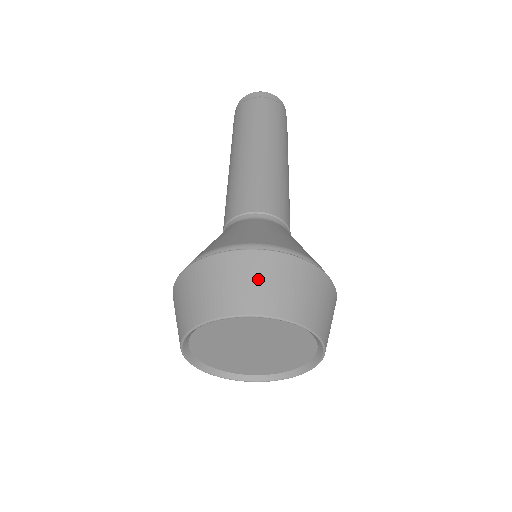
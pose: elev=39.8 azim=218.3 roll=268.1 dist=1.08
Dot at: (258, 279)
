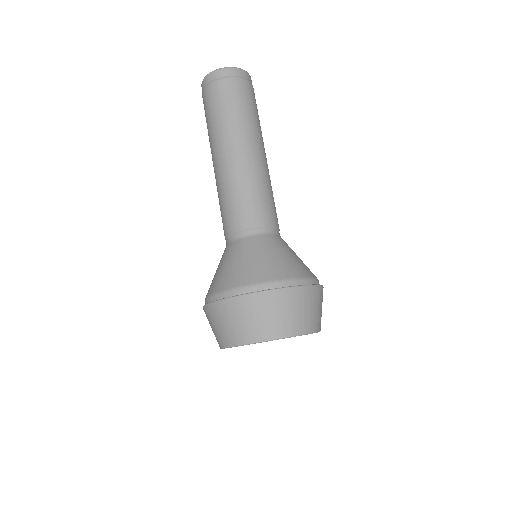
Dot at: (287, 311)
